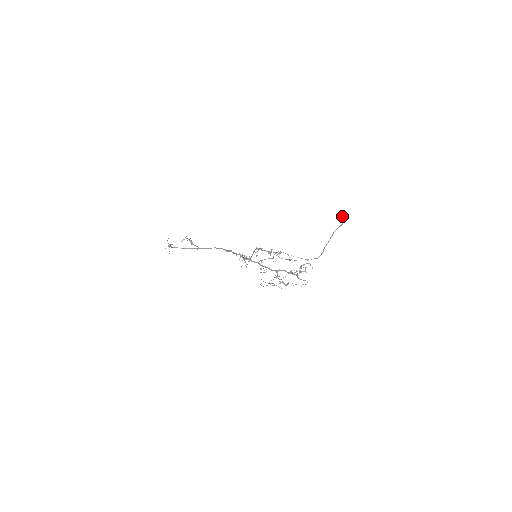
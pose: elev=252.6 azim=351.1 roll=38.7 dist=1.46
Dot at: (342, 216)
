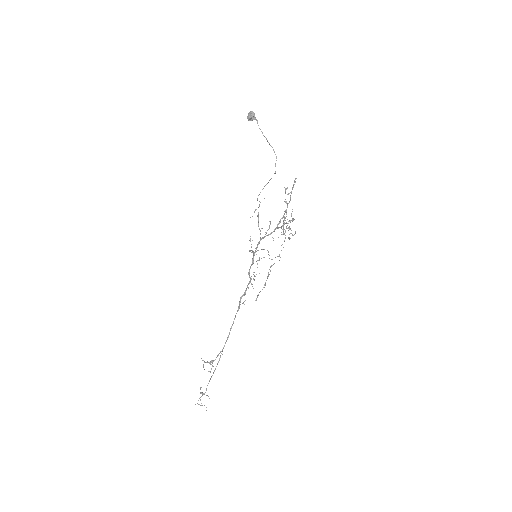
Dot at: (250, 114)
